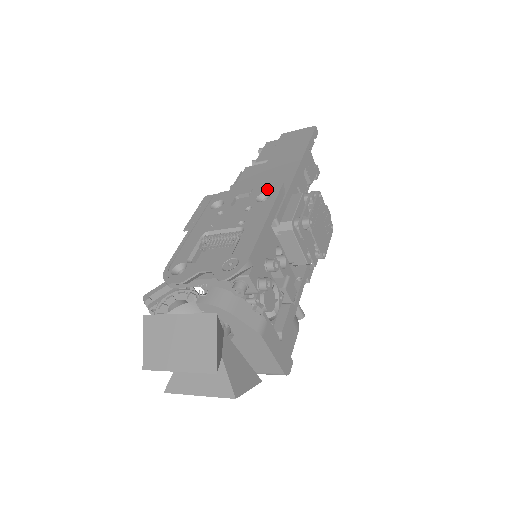
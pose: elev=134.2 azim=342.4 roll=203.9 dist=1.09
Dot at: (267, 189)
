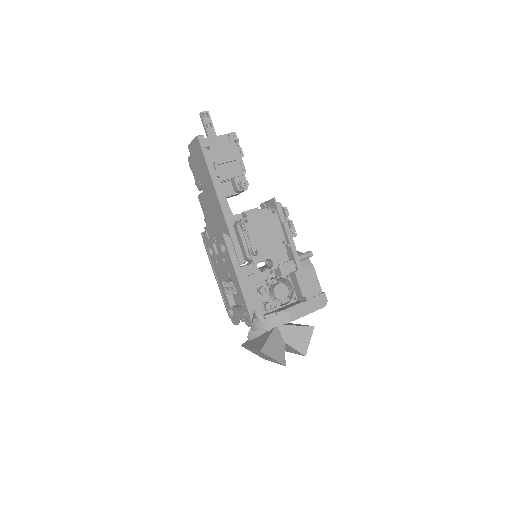
Dot at: (220, 239)
